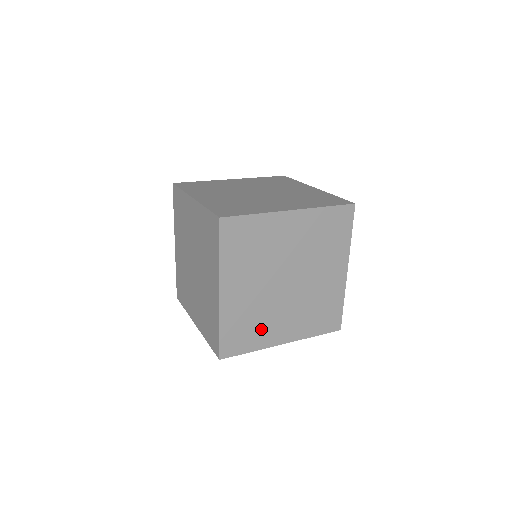
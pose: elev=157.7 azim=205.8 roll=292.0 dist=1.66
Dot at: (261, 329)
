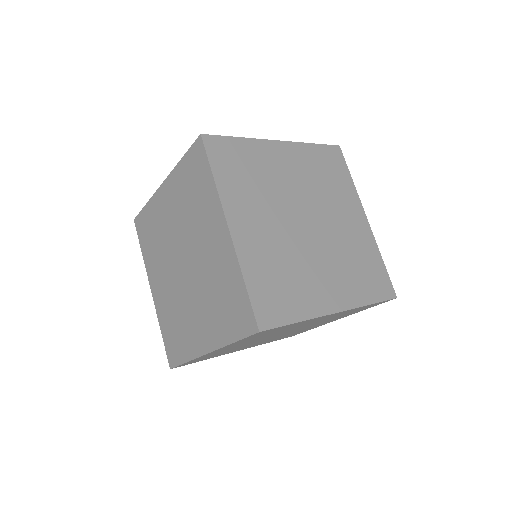
Dot at: (299, 286)
